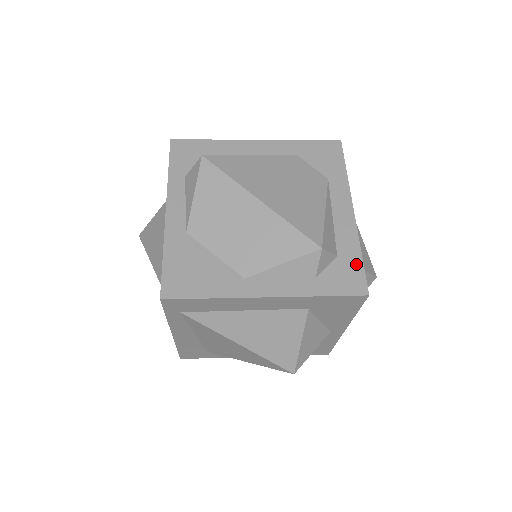
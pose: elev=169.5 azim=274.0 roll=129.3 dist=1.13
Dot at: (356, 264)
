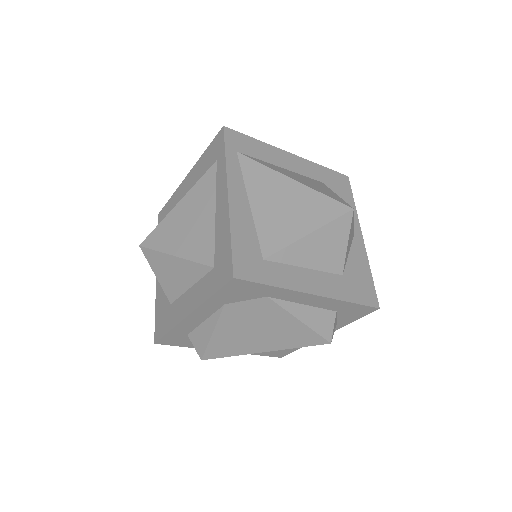
Dot at: occluded
